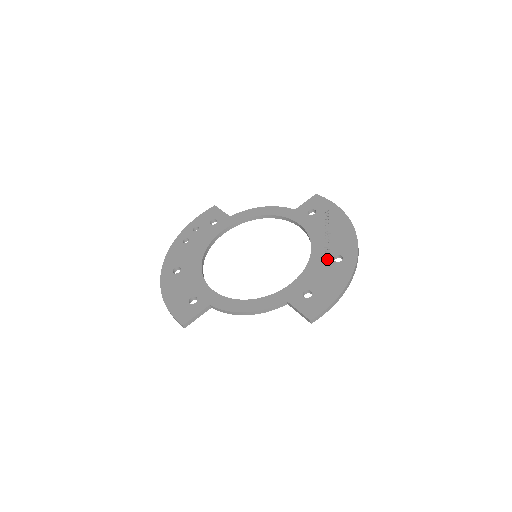
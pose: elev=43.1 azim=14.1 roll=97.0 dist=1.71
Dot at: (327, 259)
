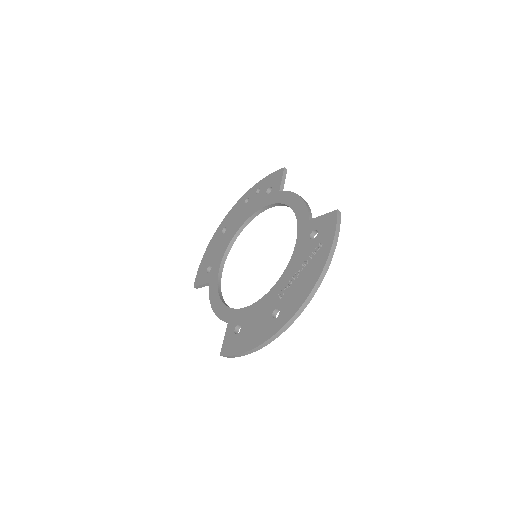
Dot at: (271, 306)
